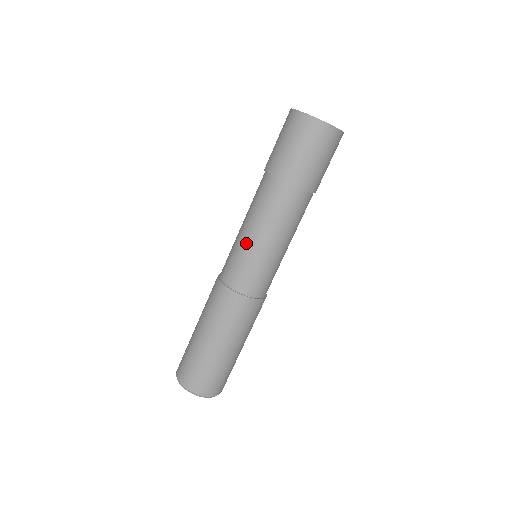
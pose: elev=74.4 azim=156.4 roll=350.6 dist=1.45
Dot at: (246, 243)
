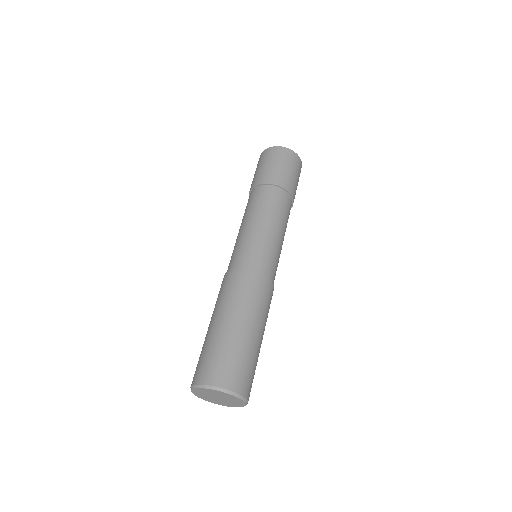
Dot at: occluded
